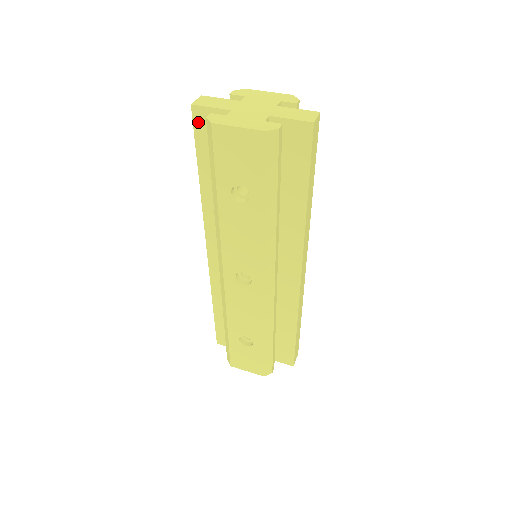
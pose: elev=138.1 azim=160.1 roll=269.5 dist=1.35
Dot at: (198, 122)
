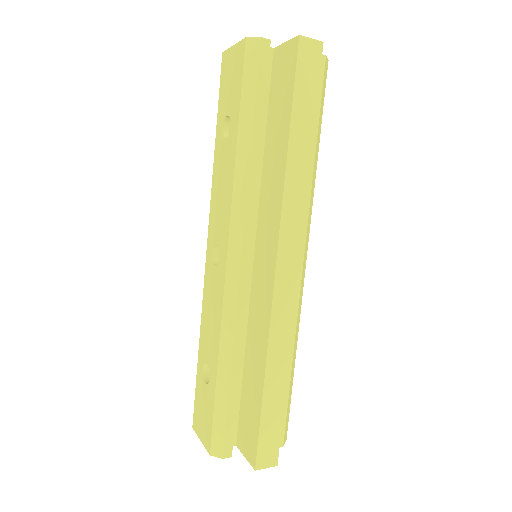
Dot at: occluded
